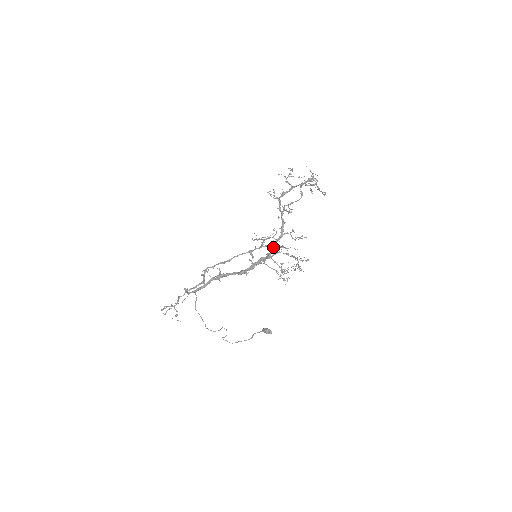
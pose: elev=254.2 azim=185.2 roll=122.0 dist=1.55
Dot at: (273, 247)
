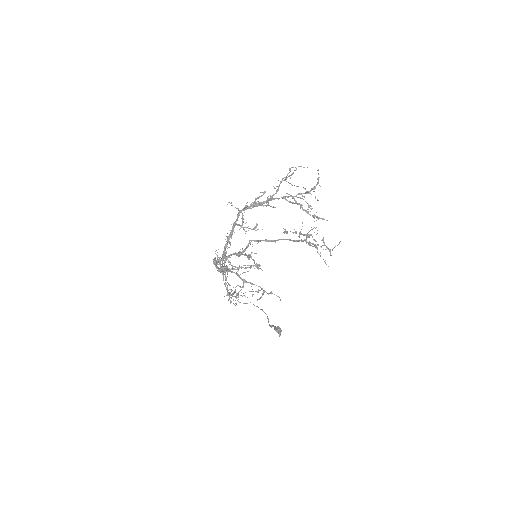
Dot at: (219, 264)
